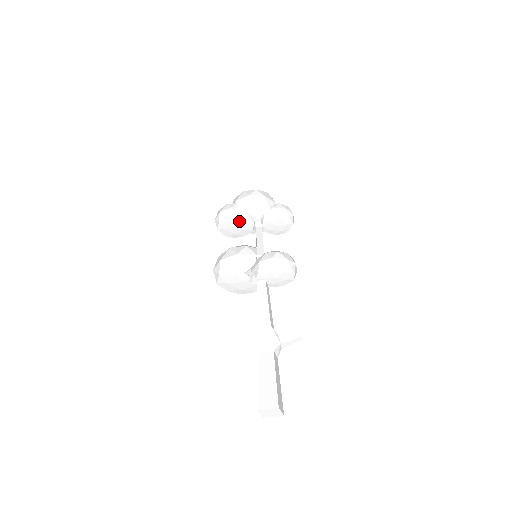
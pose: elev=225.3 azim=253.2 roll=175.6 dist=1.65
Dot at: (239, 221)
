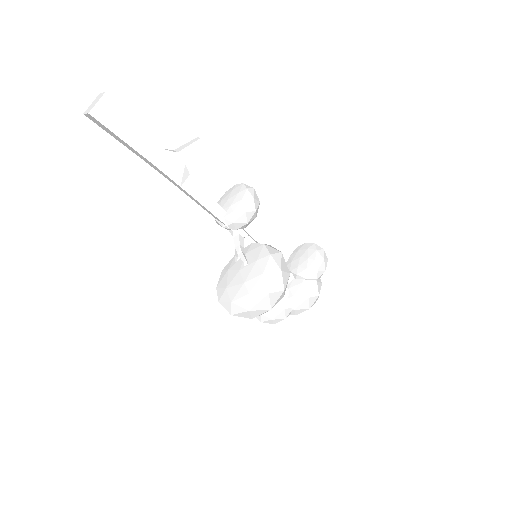
Dot at: occluded
